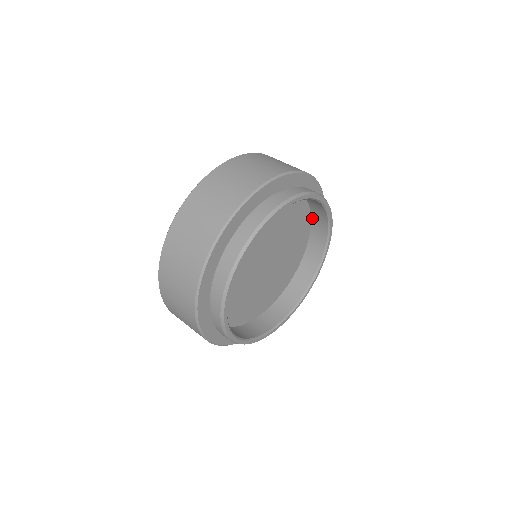
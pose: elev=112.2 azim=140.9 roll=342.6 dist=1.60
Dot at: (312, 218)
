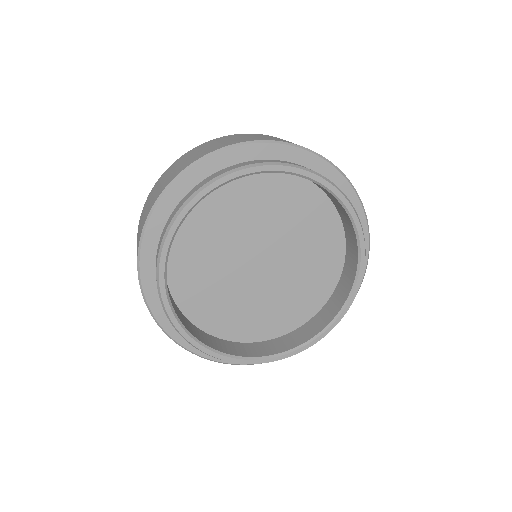
Dot at: (344, 225)
